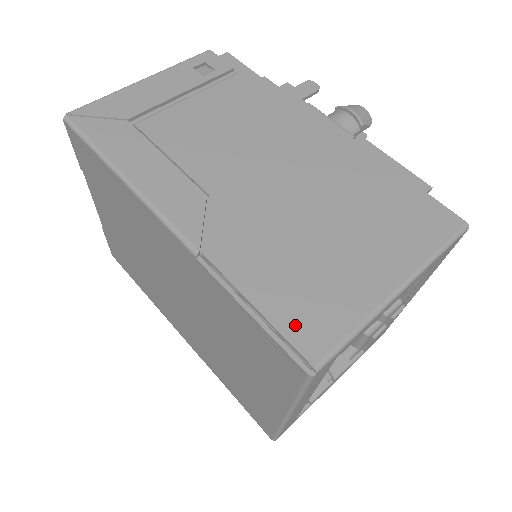
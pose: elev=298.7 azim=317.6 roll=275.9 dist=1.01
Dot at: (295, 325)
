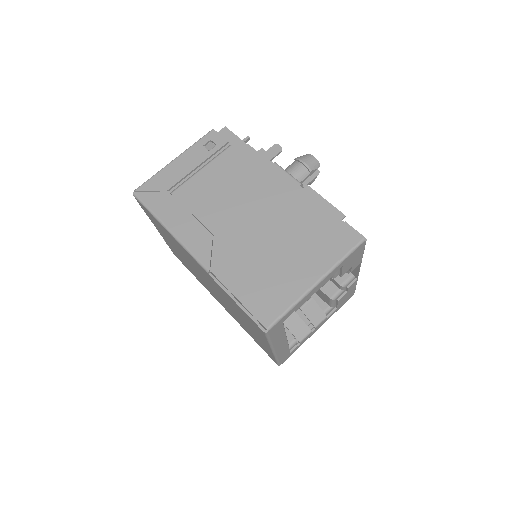
Dot at: (258, 307)
